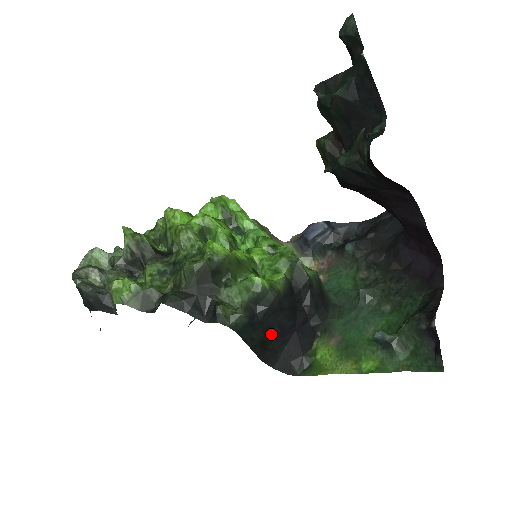
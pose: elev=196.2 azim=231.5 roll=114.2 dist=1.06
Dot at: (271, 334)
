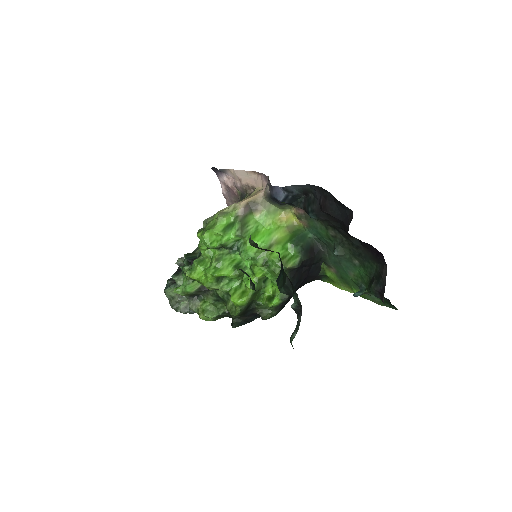
Dot at: occluded
